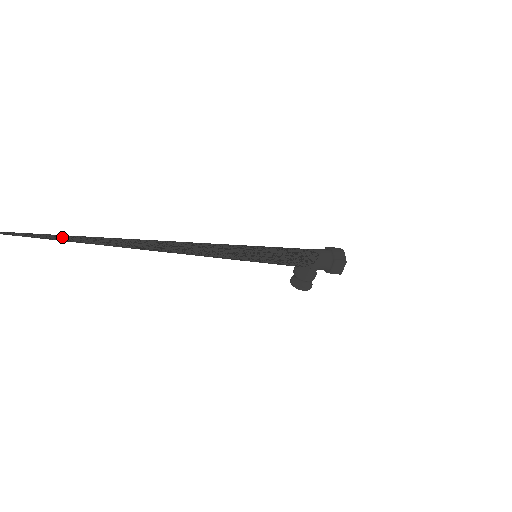
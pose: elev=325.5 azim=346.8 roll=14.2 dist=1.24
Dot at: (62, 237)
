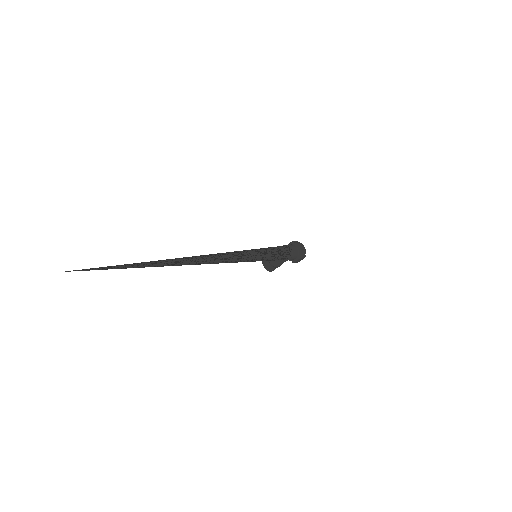
Dot at: (142, 266)
